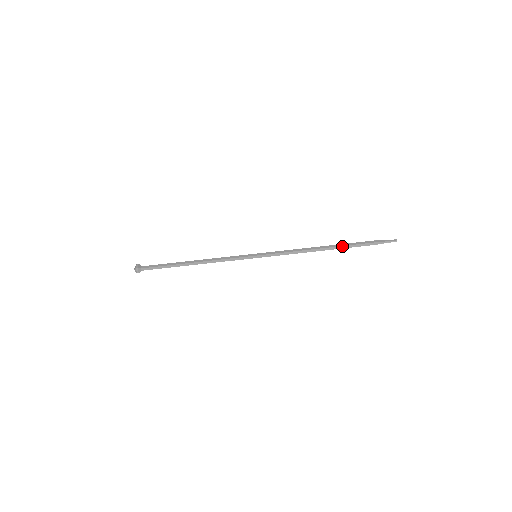
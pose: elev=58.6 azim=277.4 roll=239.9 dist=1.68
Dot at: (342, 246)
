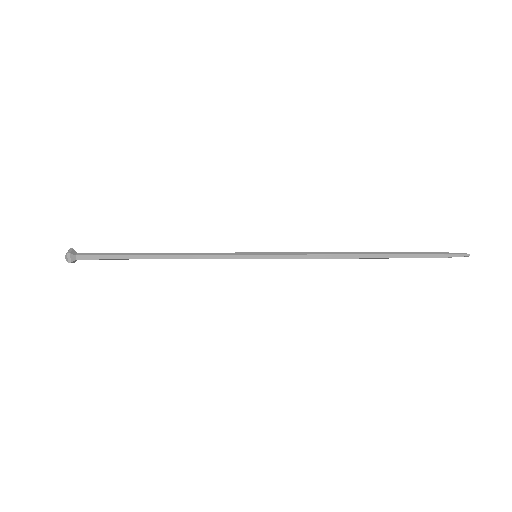
Dot at: (387, 258)
